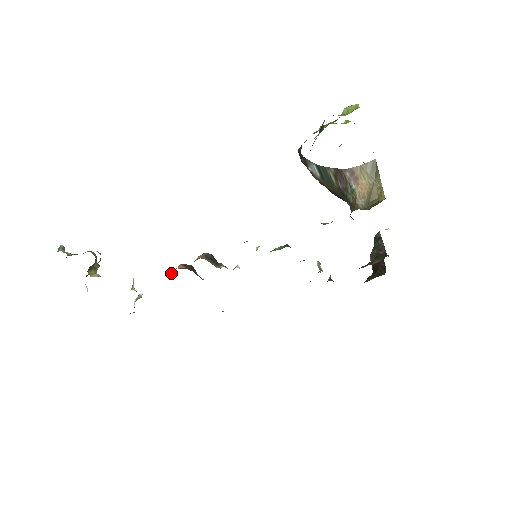
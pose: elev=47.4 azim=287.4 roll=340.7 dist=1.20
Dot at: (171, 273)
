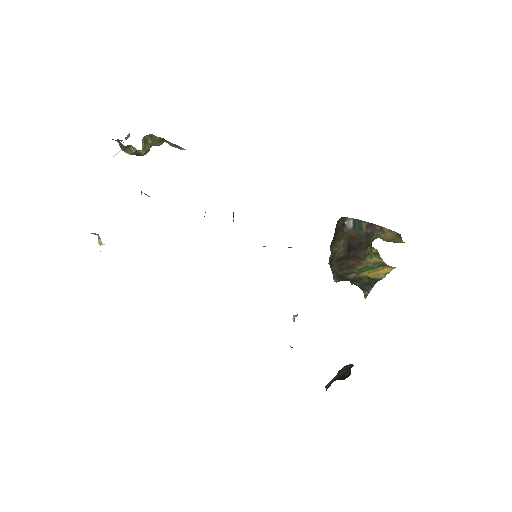
Dot at: occluded
